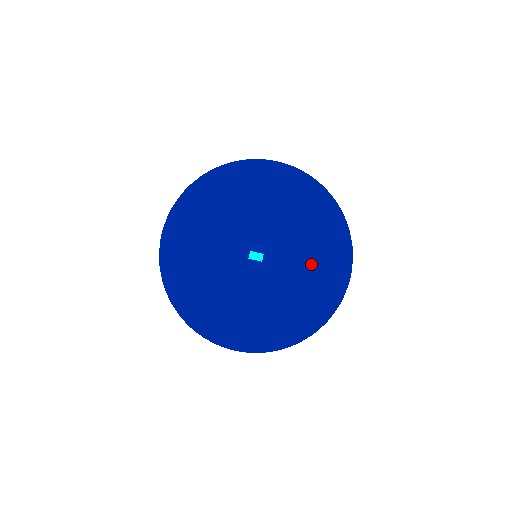
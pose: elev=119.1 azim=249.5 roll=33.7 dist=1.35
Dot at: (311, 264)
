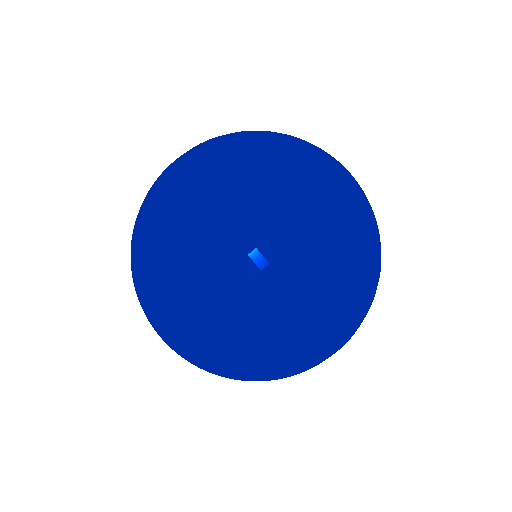
Dot at: (351, 211)
